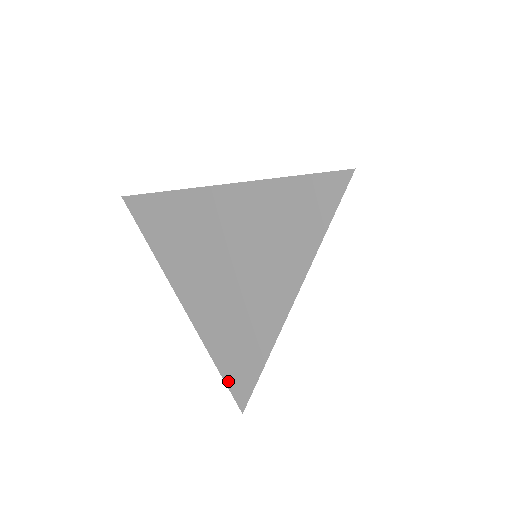
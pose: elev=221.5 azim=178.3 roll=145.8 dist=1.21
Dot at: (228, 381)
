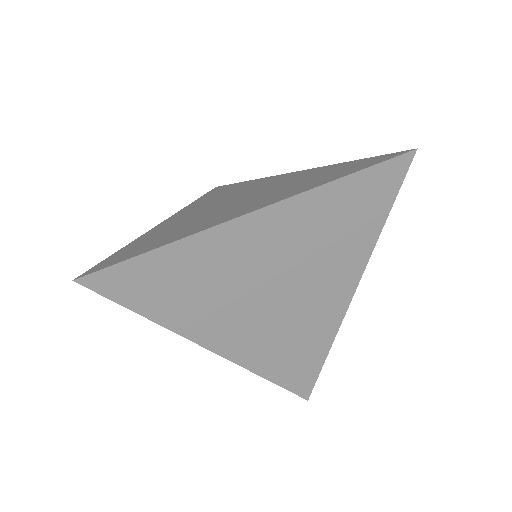
Dot at: (108, 259)
